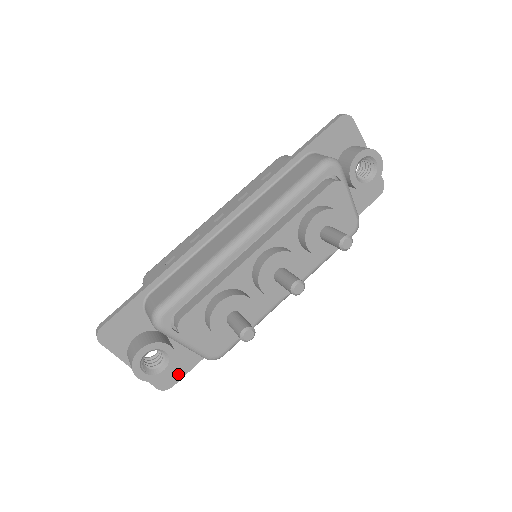
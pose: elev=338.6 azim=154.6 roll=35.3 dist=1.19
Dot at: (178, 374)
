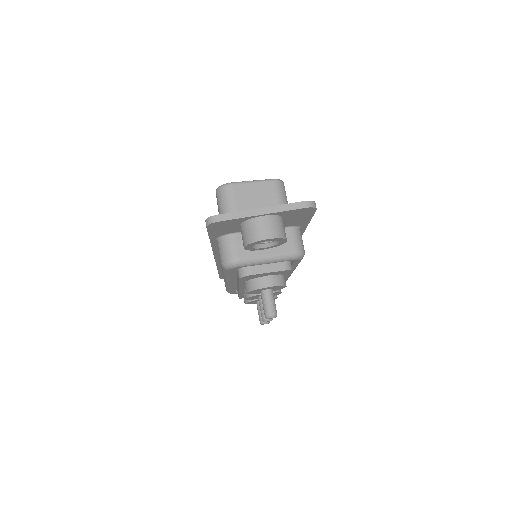
Dot at: occluded
